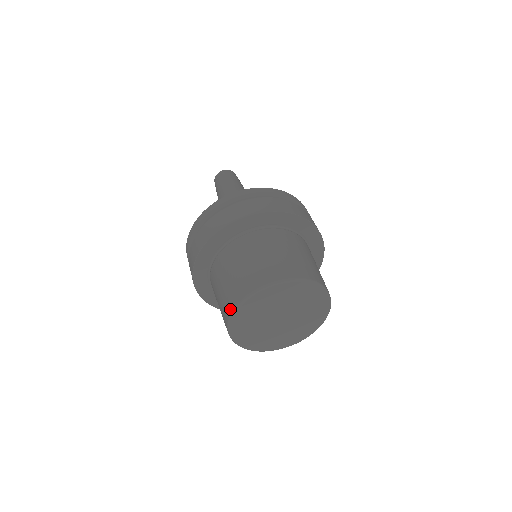
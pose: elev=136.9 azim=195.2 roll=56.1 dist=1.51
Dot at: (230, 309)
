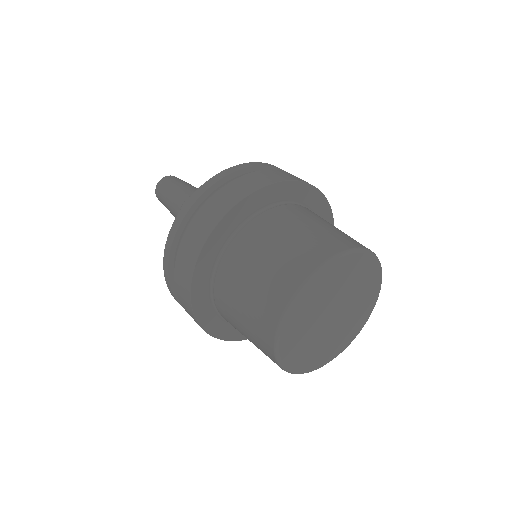
Dot at: (273, 324)
